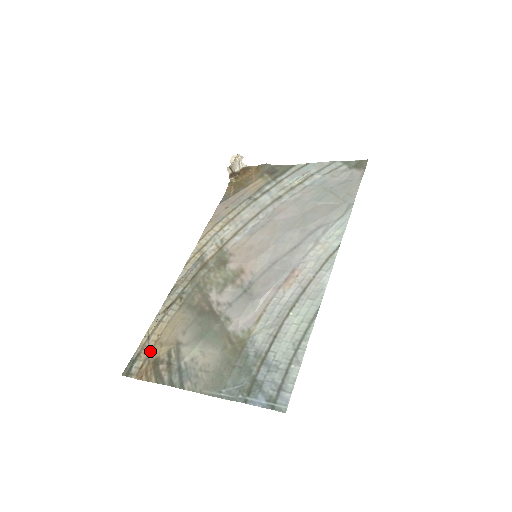
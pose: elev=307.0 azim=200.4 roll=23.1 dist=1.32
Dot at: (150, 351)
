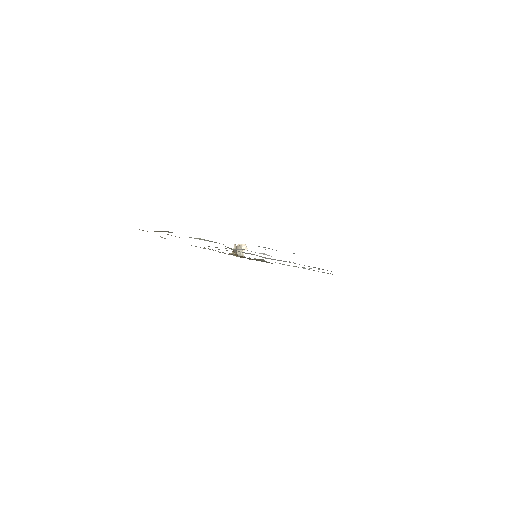
Dot at: occluded
